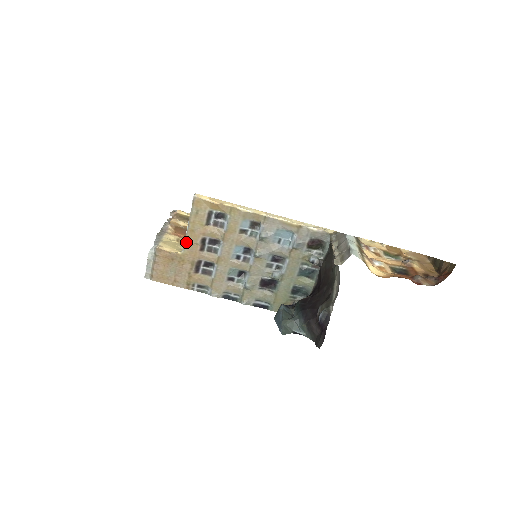
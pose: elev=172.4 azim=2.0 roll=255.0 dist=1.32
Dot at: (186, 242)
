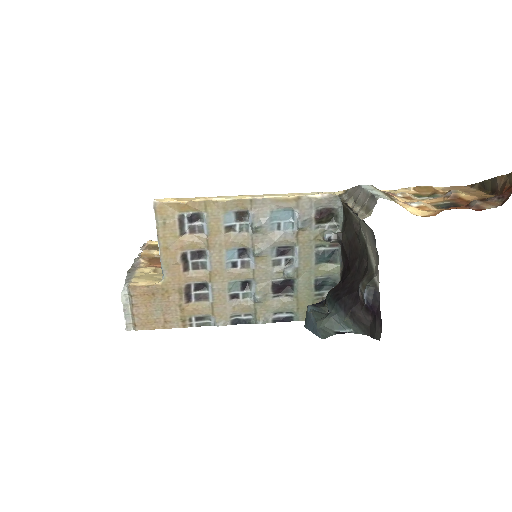
Dot at: (163, 266)
